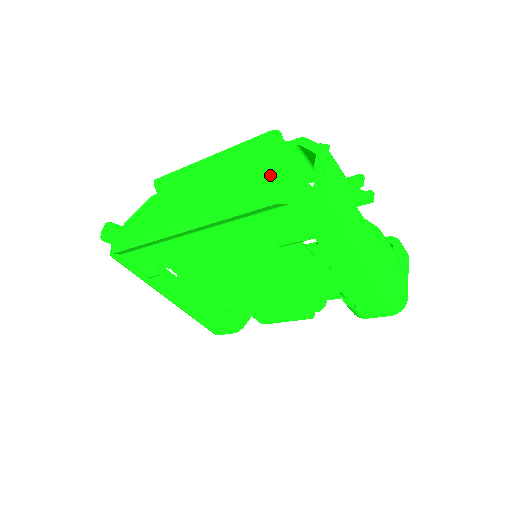
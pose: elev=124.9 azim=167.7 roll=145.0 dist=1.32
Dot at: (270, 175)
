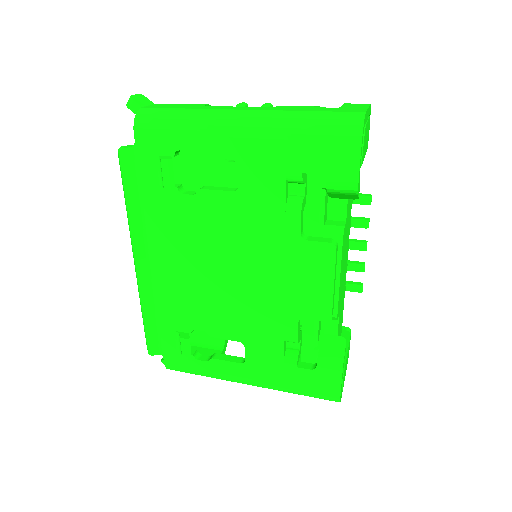
Dot at: (202, 184)
